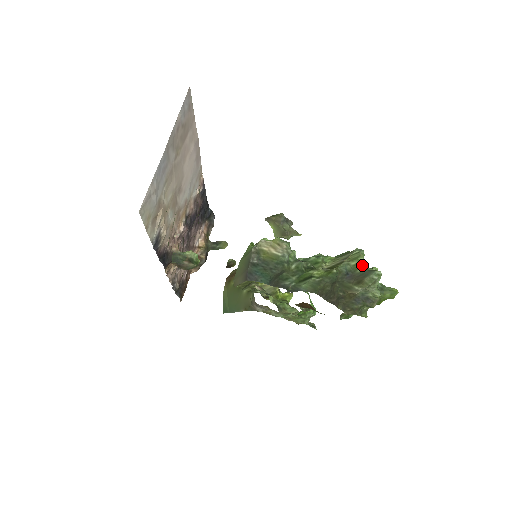
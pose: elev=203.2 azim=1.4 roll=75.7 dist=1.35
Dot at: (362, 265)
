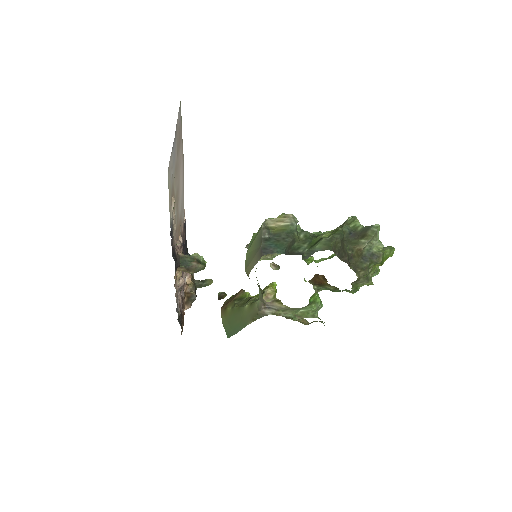
Dot at: (360, 225)
